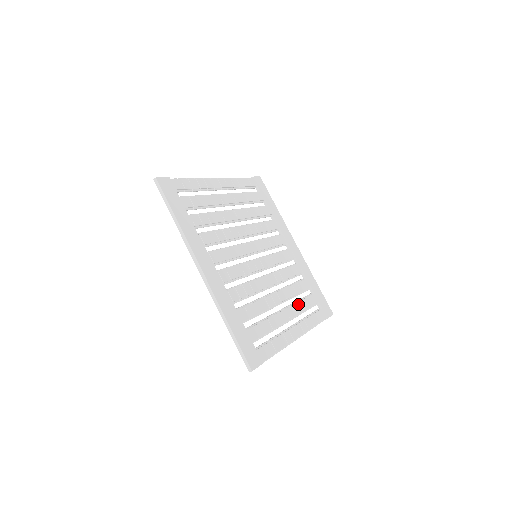
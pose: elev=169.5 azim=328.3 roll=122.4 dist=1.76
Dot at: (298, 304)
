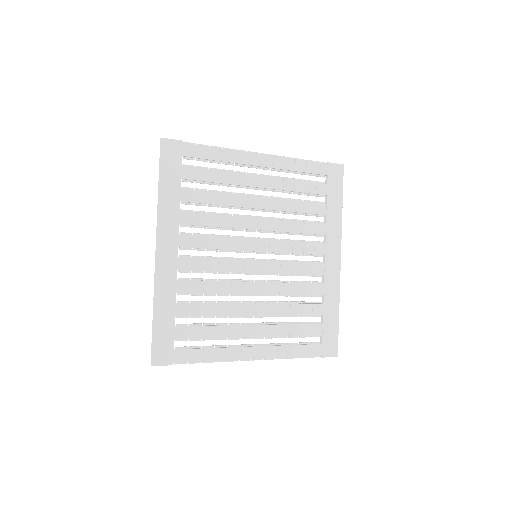
Dot at: (282, 326)
